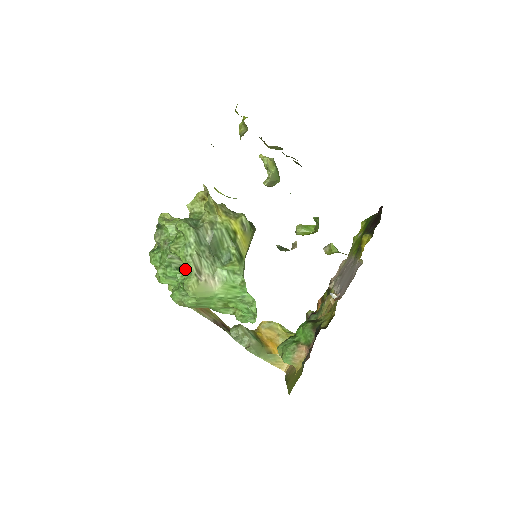
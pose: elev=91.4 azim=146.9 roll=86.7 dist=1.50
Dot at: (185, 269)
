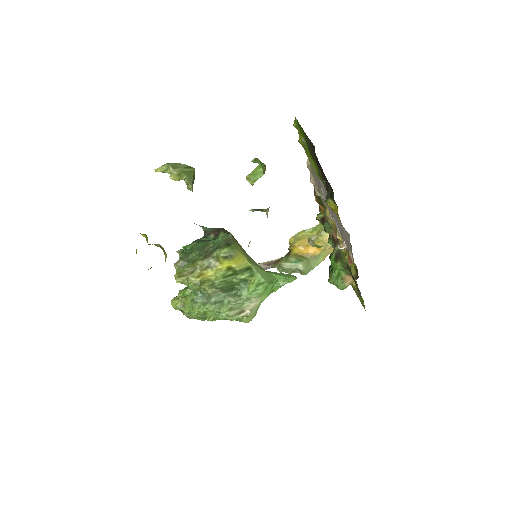
Dot at: occluded
